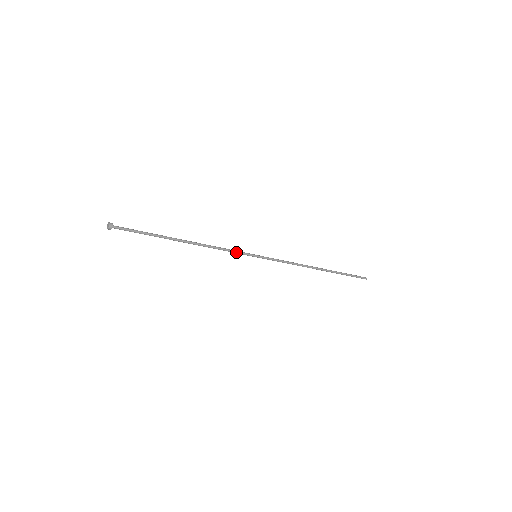
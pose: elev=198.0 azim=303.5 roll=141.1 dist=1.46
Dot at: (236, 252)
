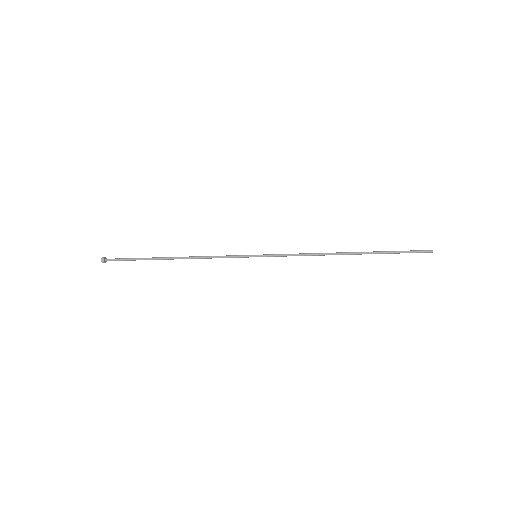
Dot at: (230, 257)
